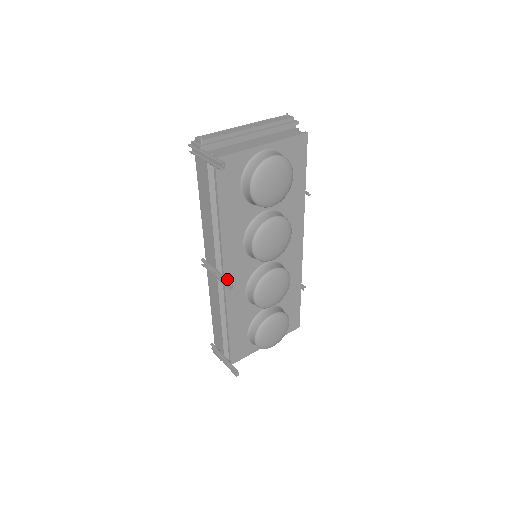
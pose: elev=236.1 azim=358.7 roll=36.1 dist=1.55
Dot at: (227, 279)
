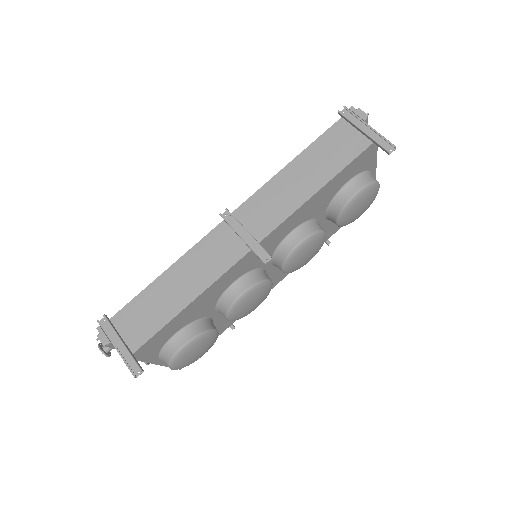
Dot at: occluded
